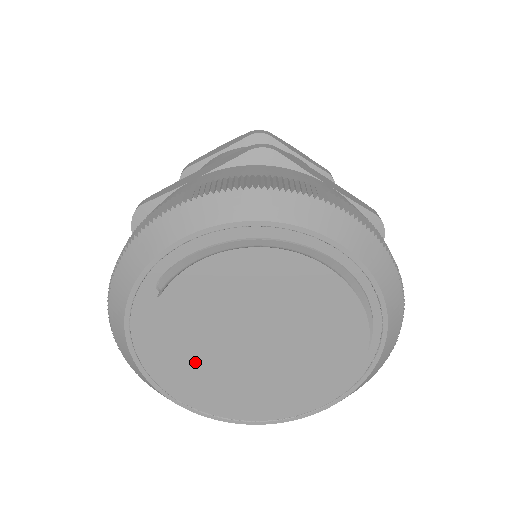
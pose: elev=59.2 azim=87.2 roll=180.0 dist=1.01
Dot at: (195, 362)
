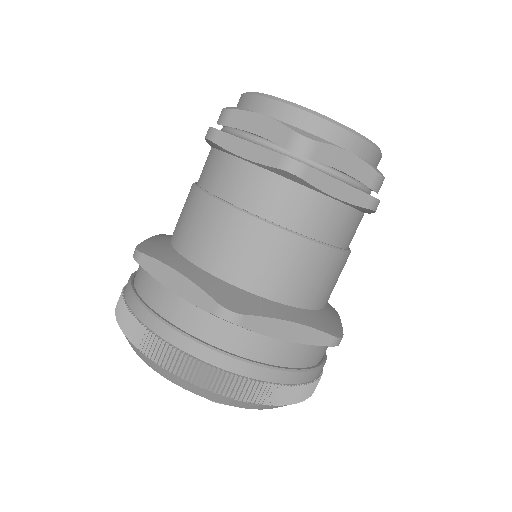
Dot at: occluded
